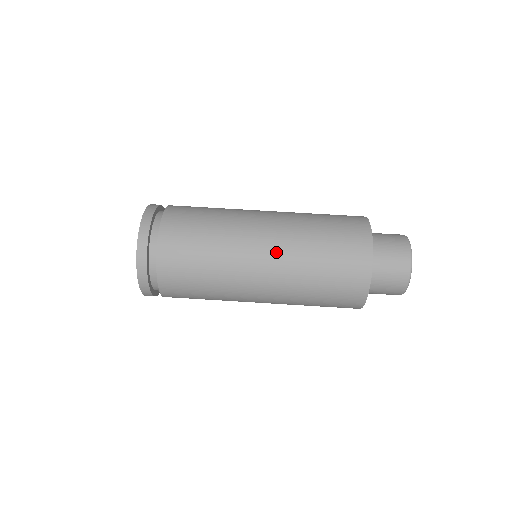
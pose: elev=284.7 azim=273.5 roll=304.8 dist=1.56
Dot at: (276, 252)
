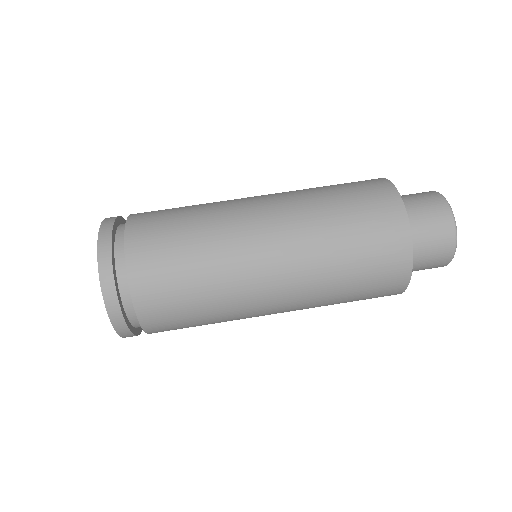
Dot at: (285, 241)
